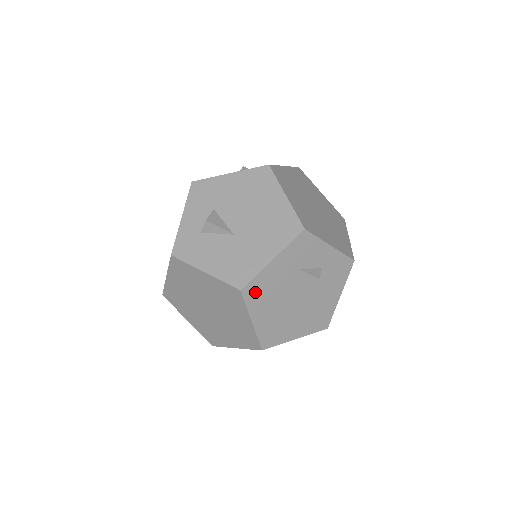
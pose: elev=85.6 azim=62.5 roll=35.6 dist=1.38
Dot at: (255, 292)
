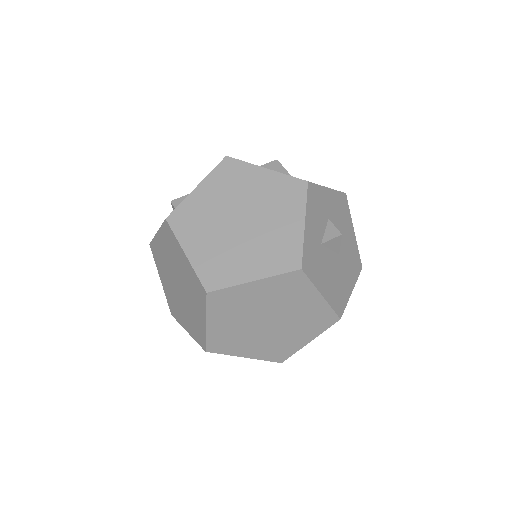
Dot at: occluded
